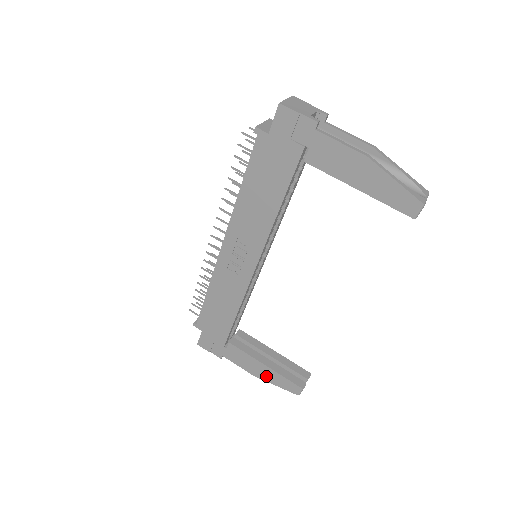
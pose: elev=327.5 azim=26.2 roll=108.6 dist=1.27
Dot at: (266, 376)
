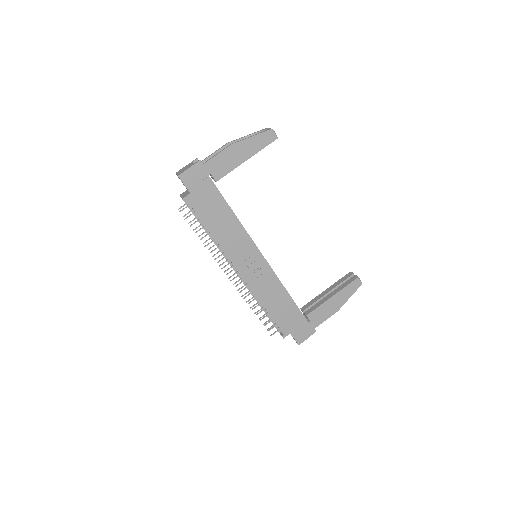
Dot at: (341, 301)
